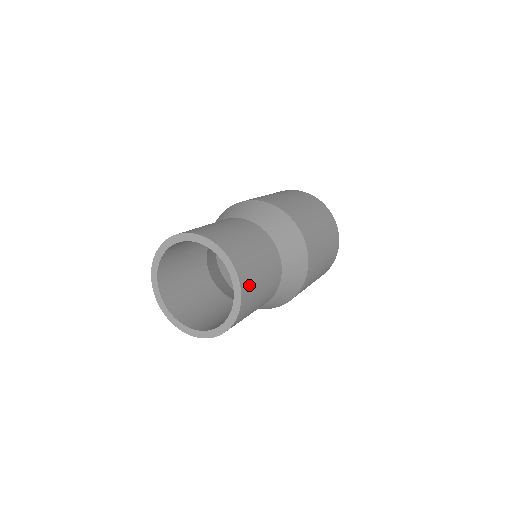
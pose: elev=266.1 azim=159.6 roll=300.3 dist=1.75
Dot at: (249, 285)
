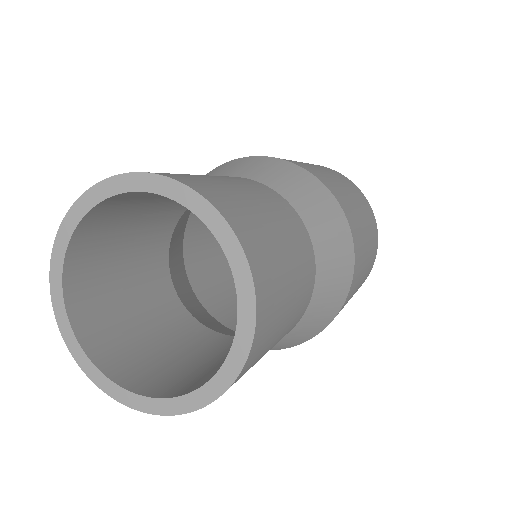
Dot at: (210, 189)
